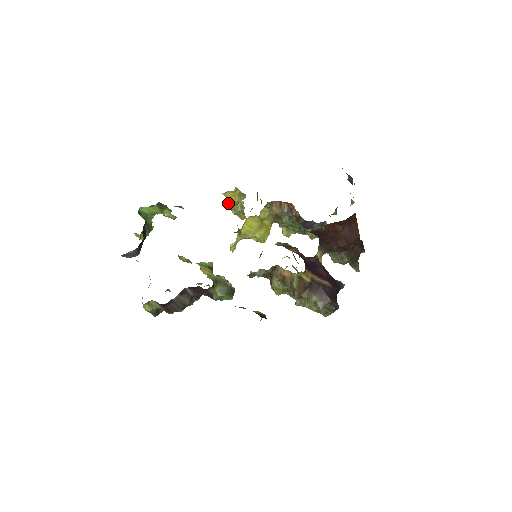
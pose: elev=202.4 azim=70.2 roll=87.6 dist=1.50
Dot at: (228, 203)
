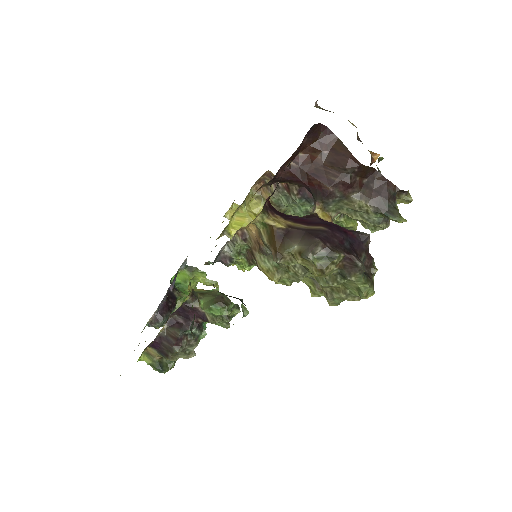
Dot at: occluded
